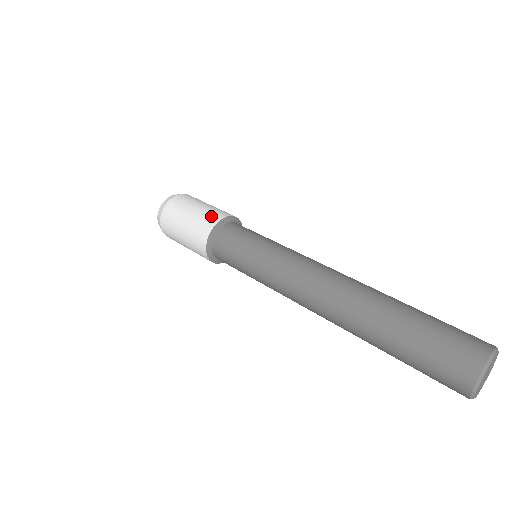
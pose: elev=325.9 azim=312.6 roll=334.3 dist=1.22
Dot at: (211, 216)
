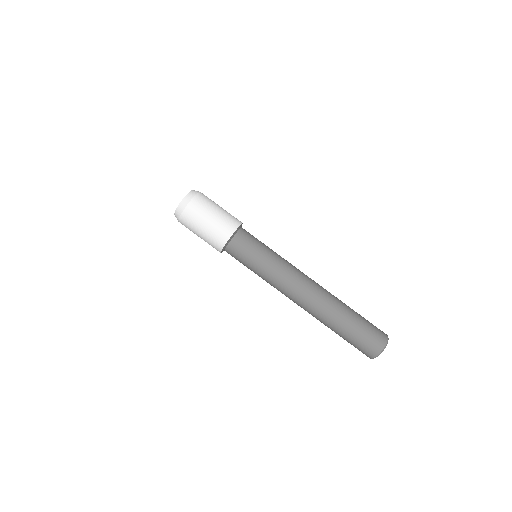
Dot at: (223, 231)
